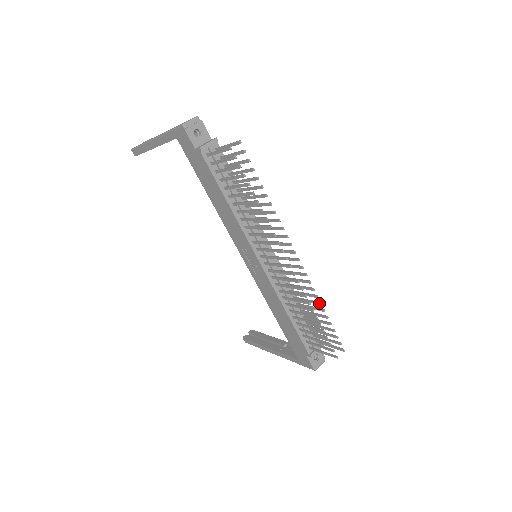
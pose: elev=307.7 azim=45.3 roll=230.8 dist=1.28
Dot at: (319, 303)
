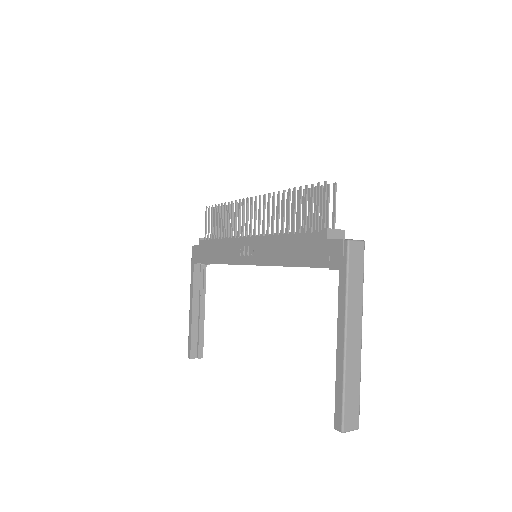
Dot at: (292, 193)
